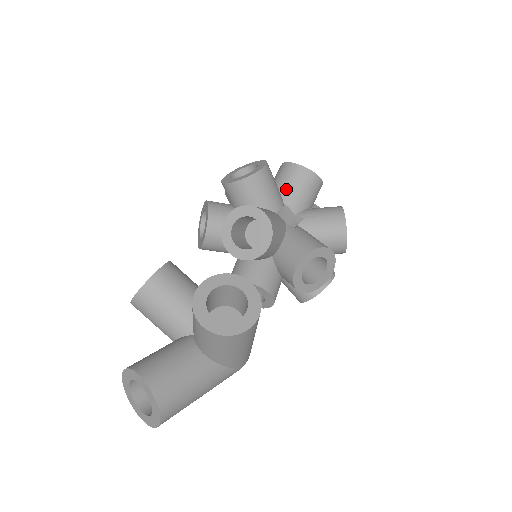
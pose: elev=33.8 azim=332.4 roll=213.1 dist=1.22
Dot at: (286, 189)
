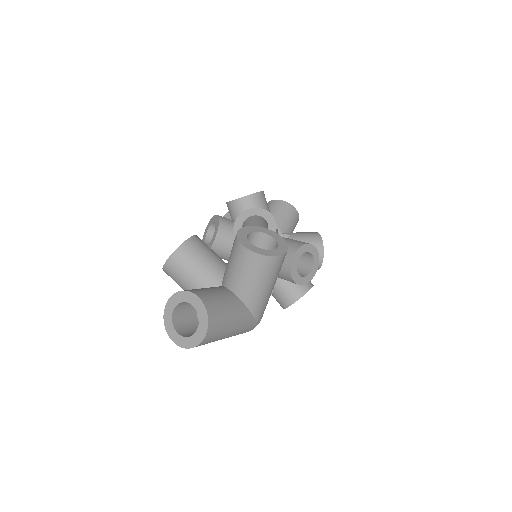
Dot at: (275, 215)
